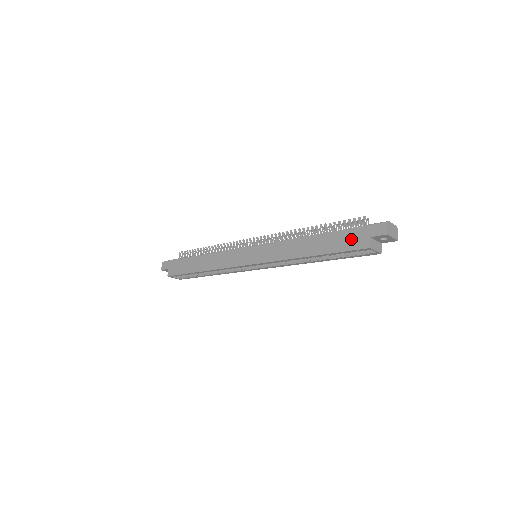
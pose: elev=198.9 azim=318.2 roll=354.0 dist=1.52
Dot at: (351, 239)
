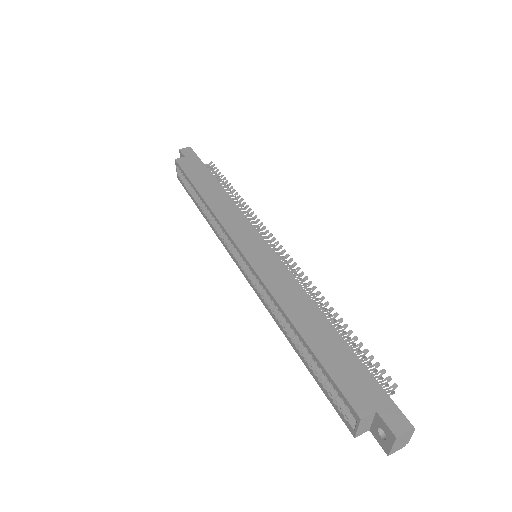
Dot at: (356, 381)
